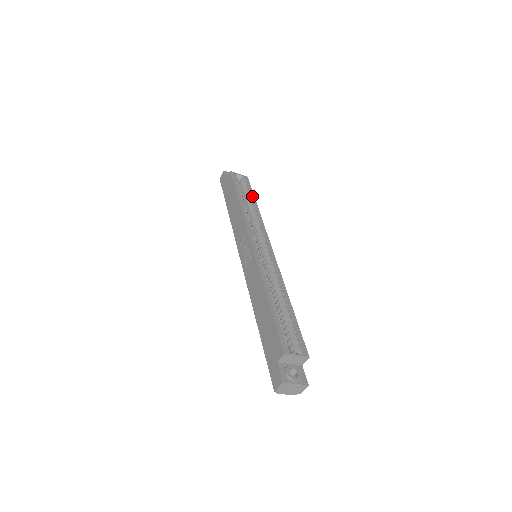
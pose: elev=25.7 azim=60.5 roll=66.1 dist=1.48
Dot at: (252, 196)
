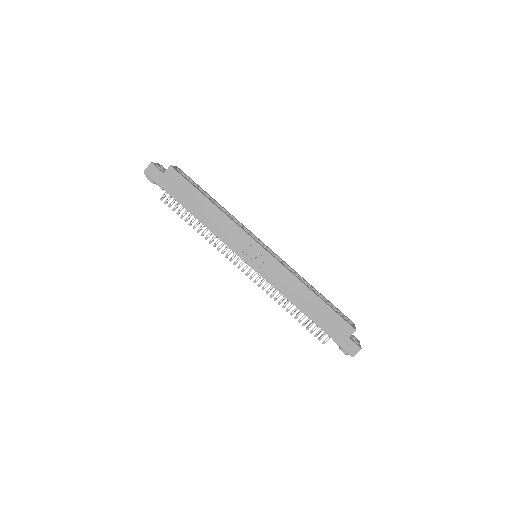
Dot at: (205, 192)
